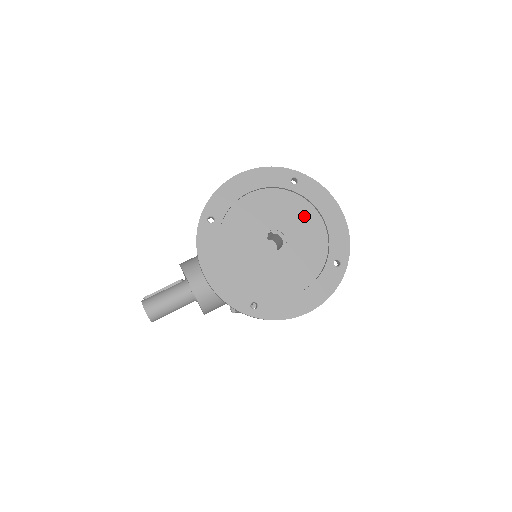
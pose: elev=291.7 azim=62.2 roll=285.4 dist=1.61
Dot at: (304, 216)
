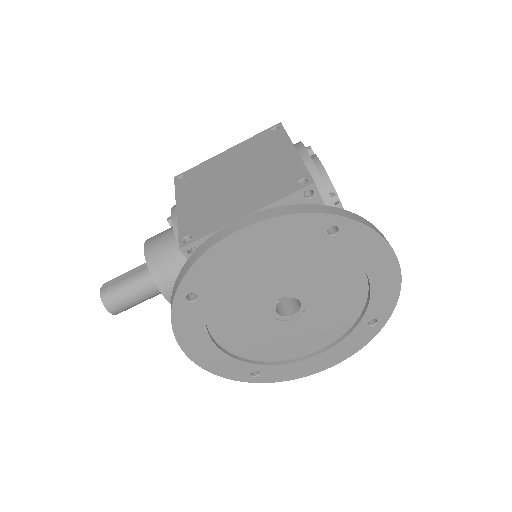
Dot at: (339, 273)
